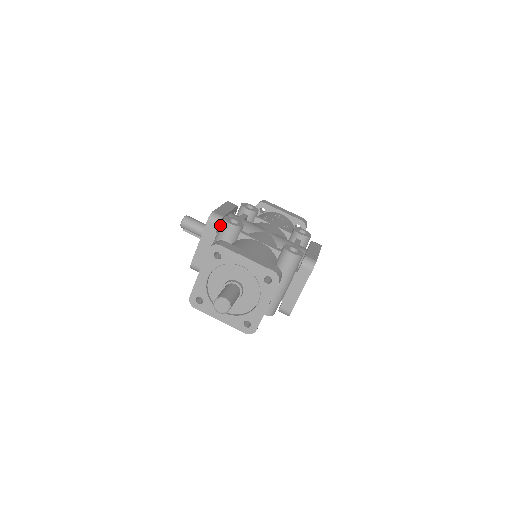
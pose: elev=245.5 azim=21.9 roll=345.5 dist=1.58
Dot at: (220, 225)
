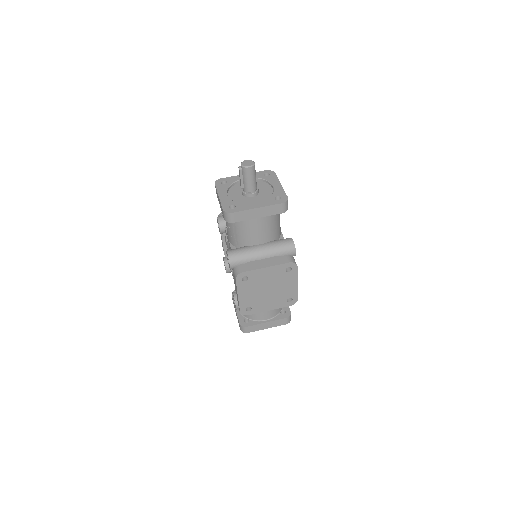
Dot at: occluded
